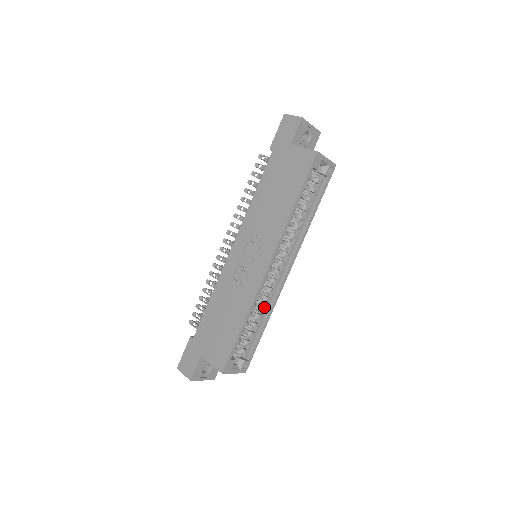
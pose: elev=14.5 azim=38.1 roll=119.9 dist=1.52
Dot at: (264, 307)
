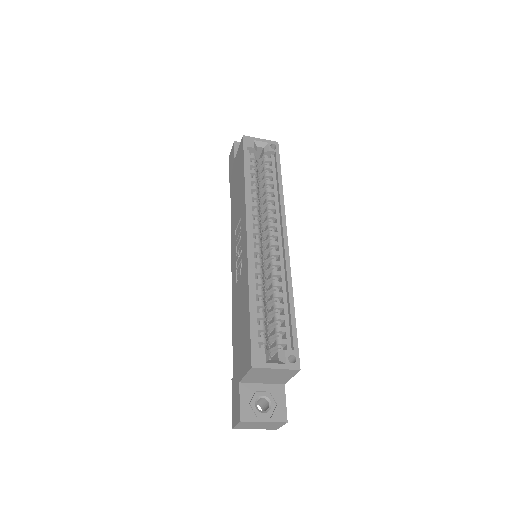
Dot at: (278, 283)
